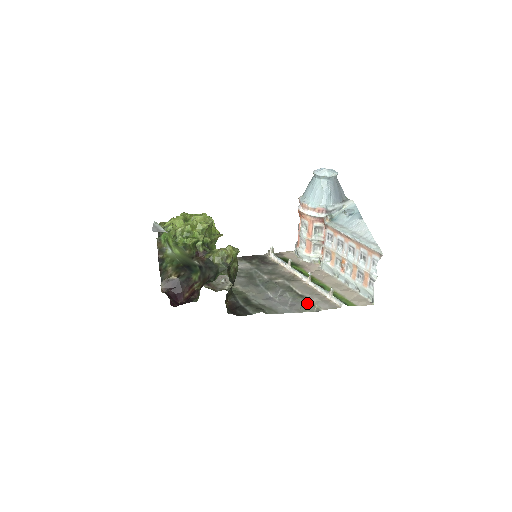
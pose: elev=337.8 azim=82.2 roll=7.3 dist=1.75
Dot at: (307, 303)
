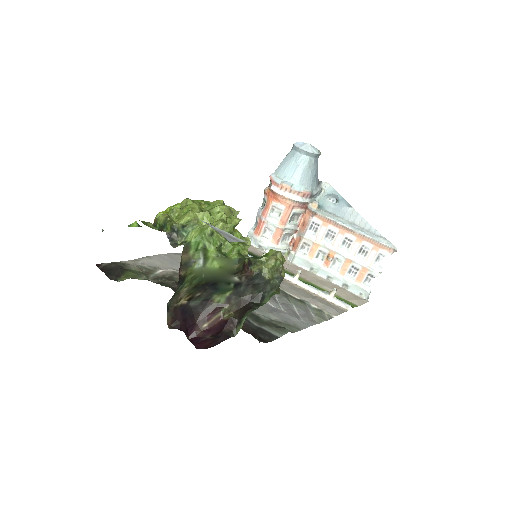
Dot at: (314, 310)
